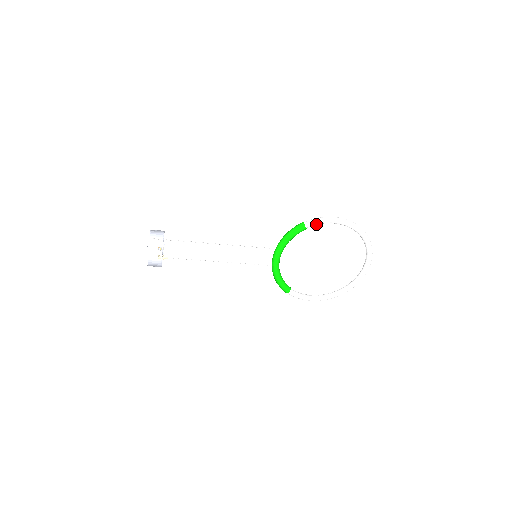
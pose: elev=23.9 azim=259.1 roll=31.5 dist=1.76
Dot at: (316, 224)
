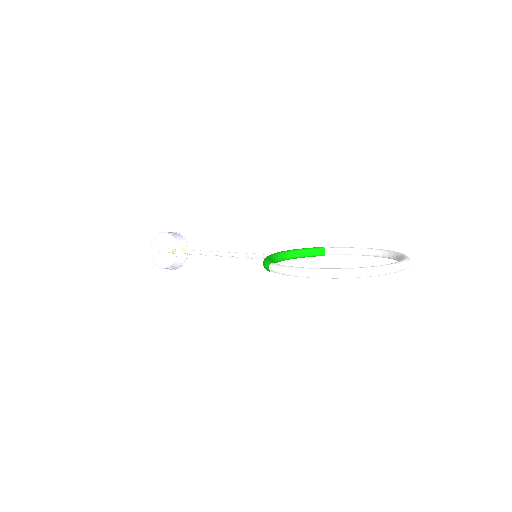
Dot at: occluded
